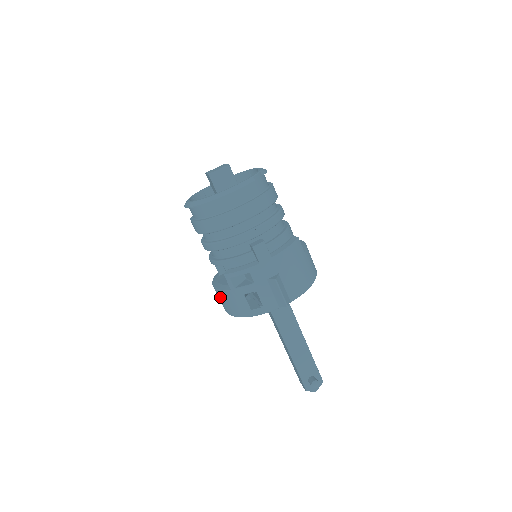
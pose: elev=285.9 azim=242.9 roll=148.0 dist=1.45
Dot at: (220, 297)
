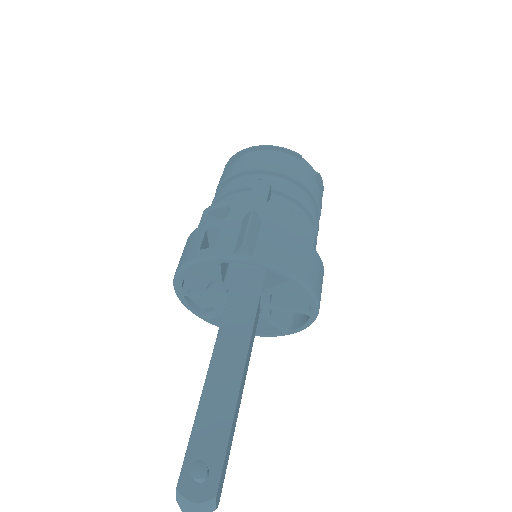
Dot at: occluded
